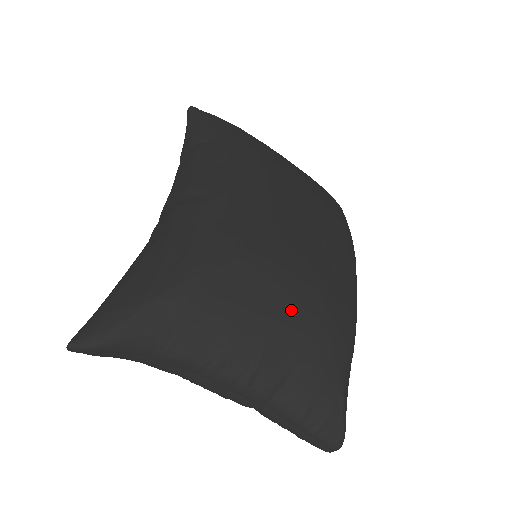
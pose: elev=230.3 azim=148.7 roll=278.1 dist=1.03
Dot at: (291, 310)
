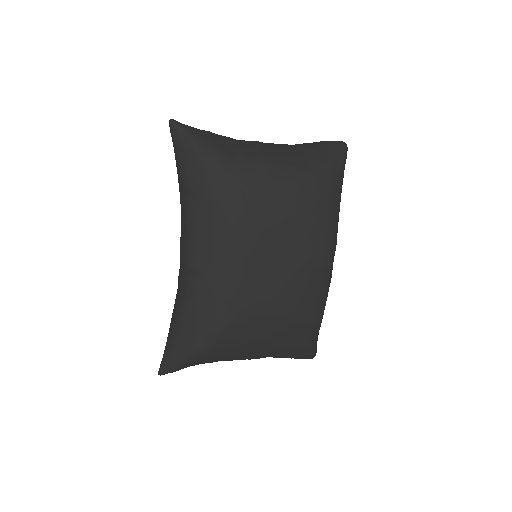
Dot at: (269, 334)
